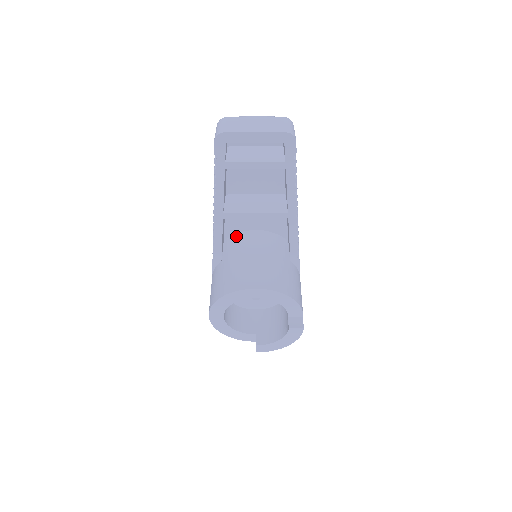
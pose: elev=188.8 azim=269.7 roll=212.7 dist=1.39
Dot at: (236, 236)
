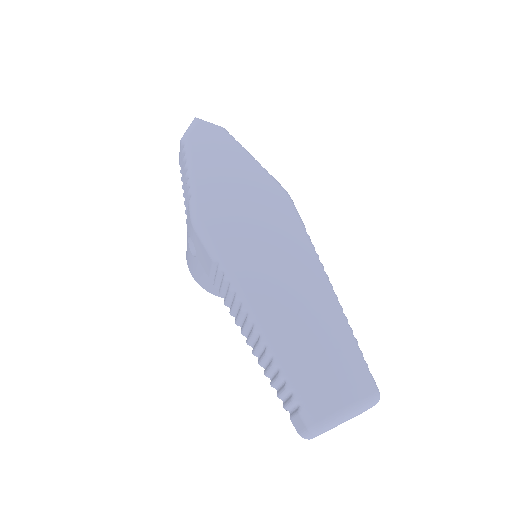
Dot at: occluded
